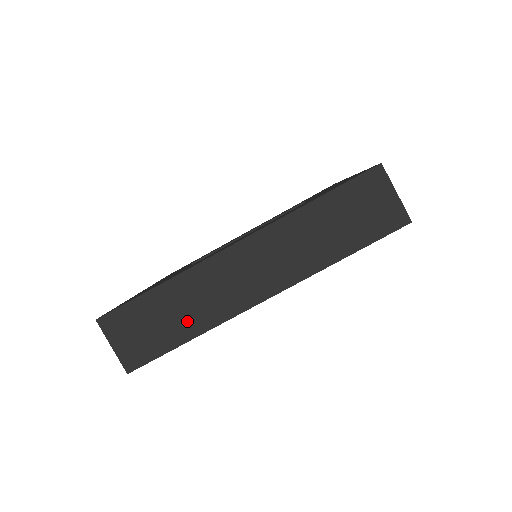
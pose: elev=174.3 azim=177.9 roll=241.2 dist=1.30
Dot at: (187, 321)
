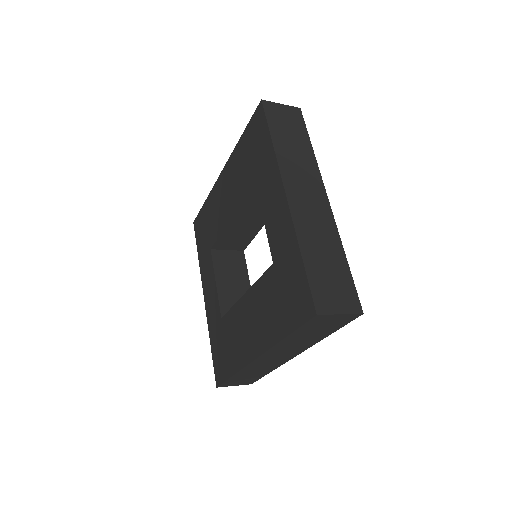
Dot at: (261, 372)
